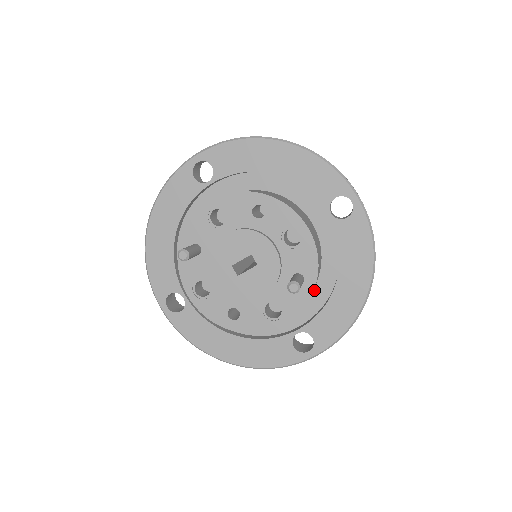
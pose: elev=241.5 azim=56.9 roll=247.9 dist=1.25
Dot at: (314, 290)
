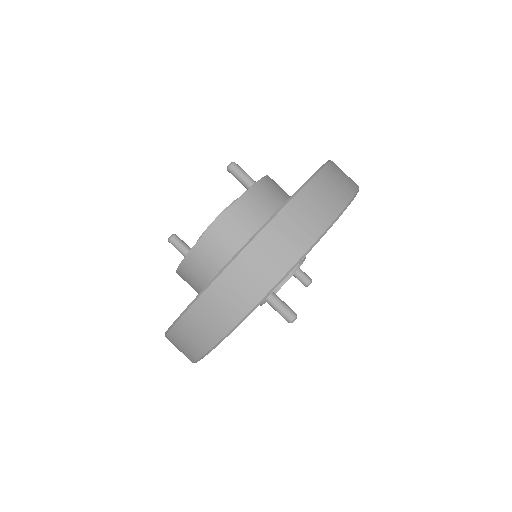
Dot at: occluded
